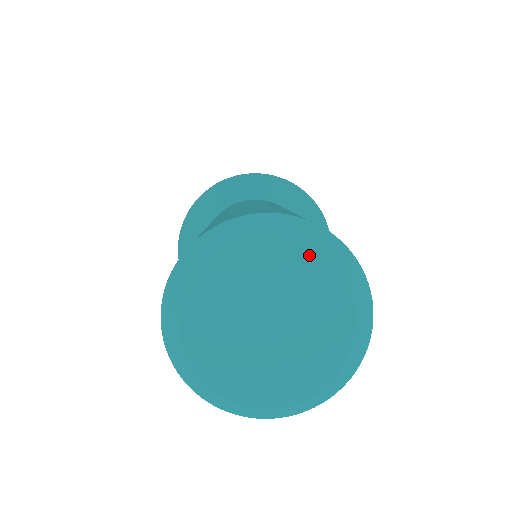
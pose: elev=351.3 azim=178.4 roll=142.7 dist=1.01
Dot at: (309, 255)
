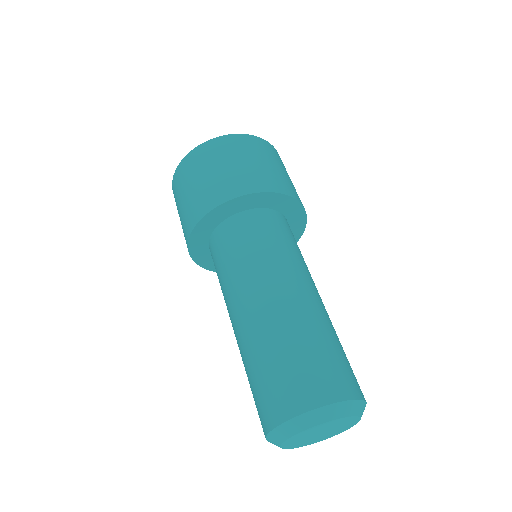
Dot at: (317, 426)
